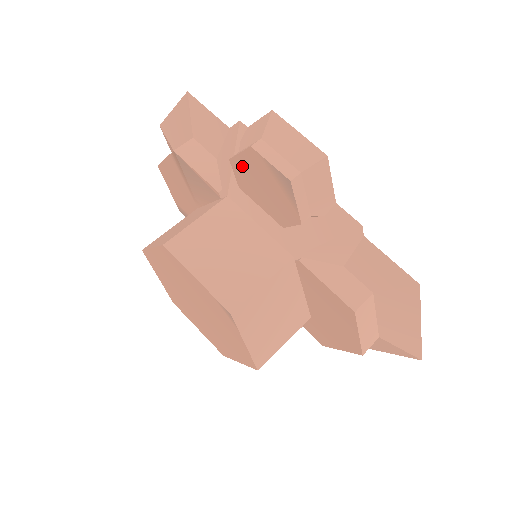
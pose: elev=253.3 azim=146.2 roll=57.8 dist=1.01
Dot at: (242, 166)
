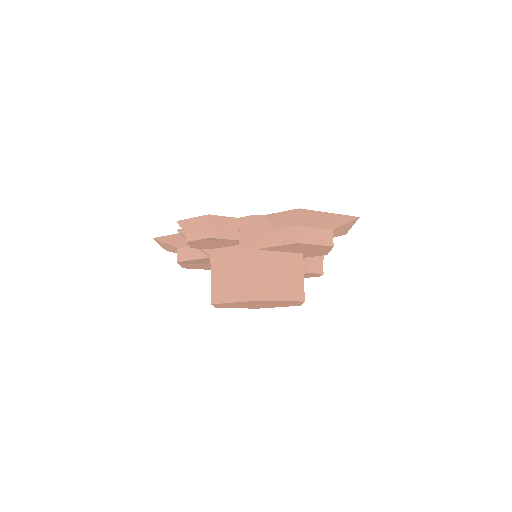
Dot at: (196, 246)
